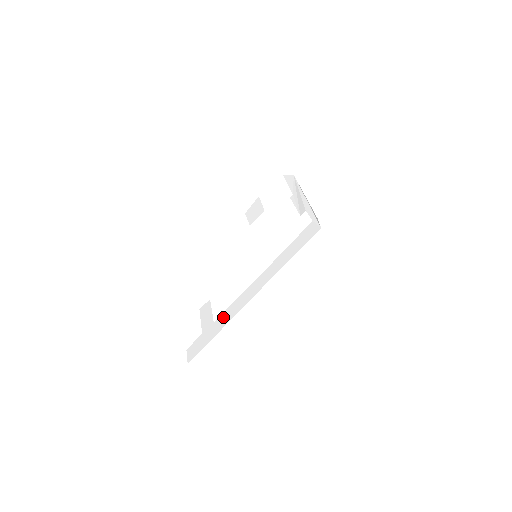
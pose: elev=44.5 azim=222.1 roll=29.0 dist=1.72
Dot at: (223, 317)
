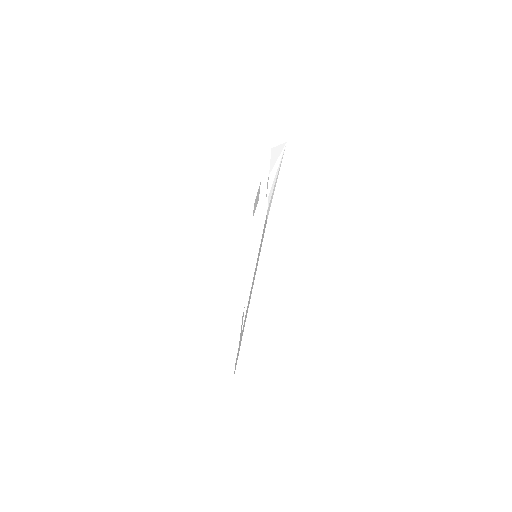
Dot at: occluded
